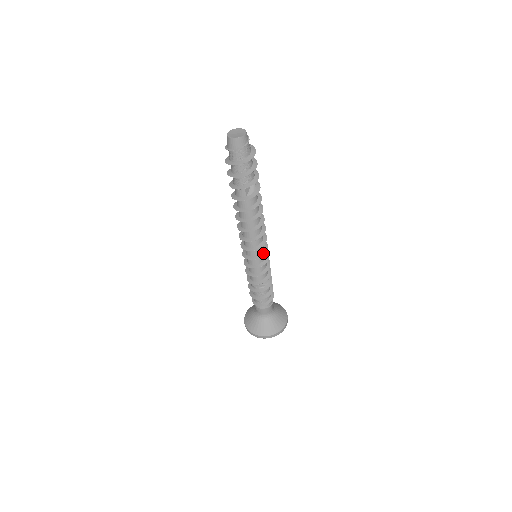
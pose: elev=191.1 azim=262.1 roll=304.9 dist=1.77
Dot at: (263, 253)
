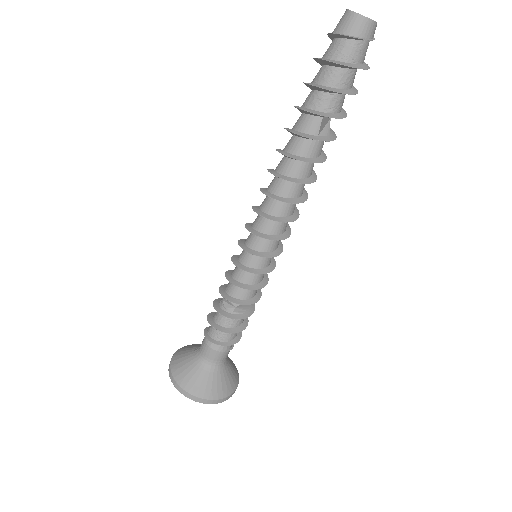
Dot at: (277, 252)
